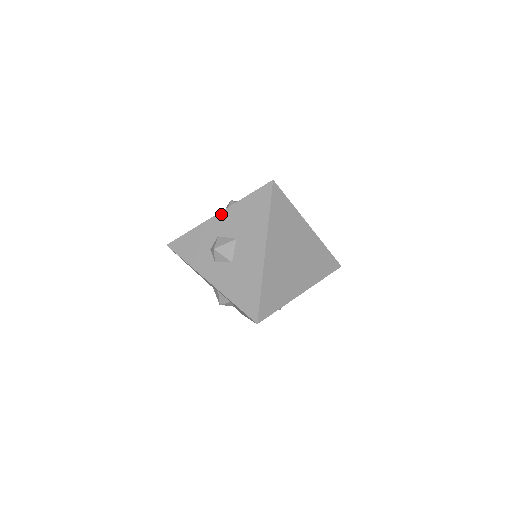
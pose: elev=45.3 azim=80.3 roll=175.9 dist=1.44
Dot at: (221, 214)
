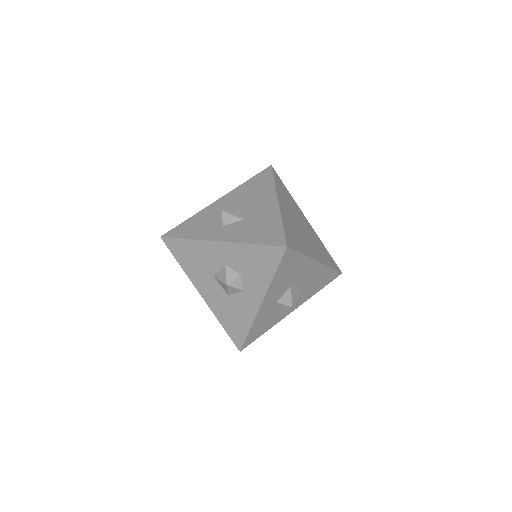
Dot at: (223, 198)
